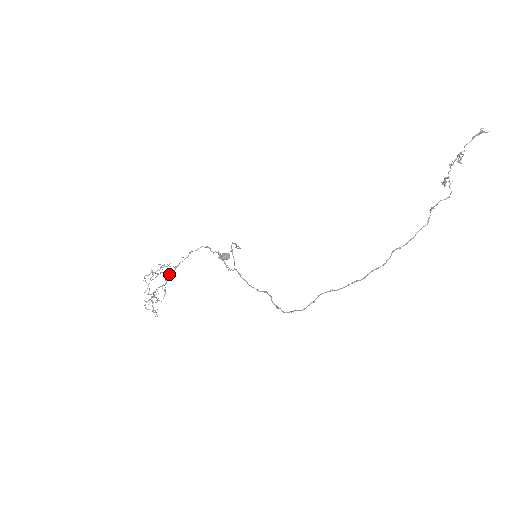
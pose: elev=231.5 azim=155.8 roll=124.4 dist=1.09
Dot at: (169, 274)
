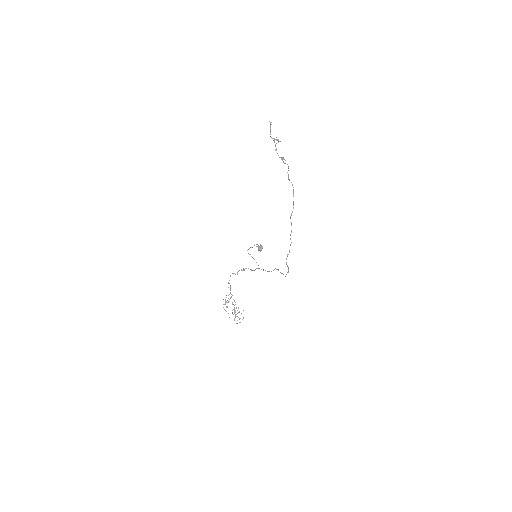
Dot at: occluded
